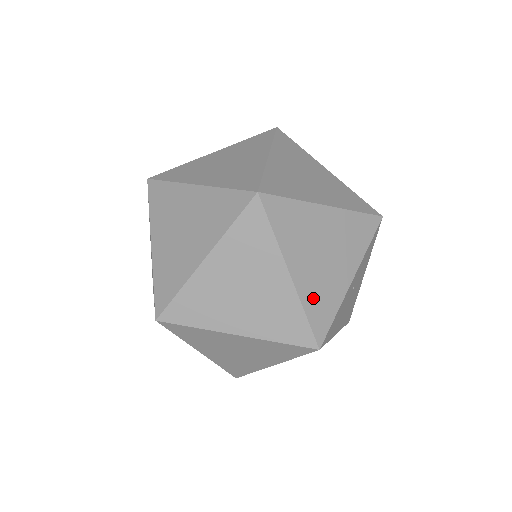
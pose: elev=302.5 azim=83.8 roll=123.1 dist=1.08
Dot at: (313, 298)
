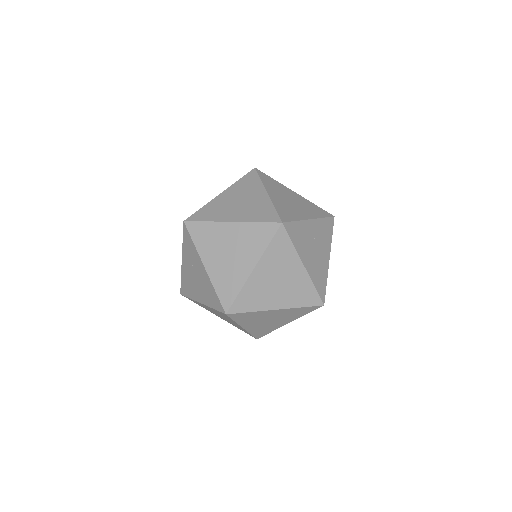
Dot at: (281, 207)
